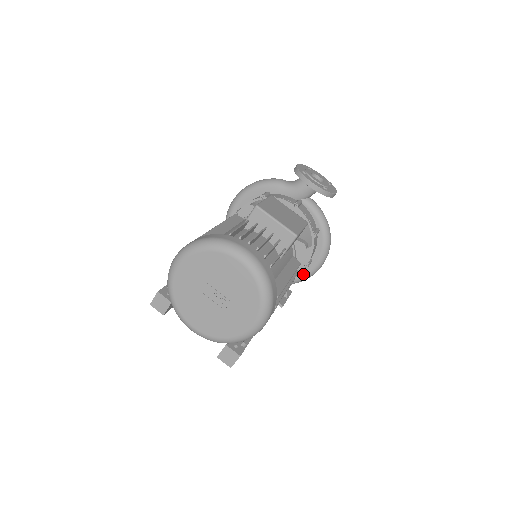
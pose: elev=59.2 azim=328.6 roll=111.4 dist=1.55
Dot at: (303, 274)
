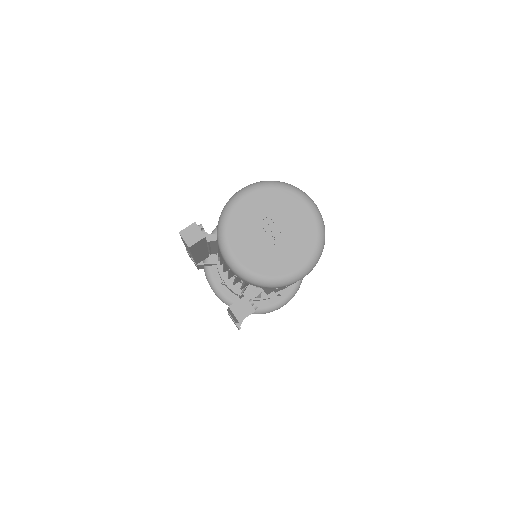
Dot at: (268, 305)
